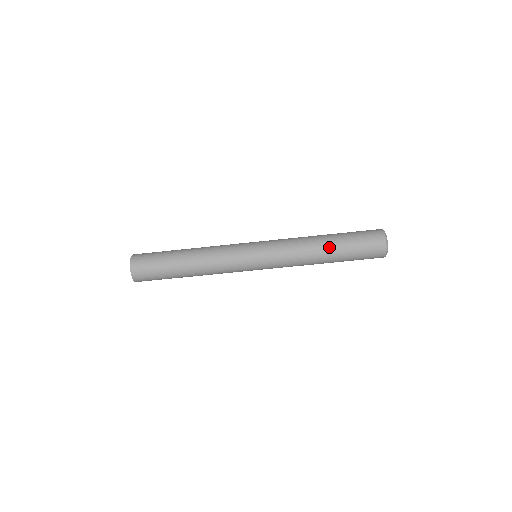
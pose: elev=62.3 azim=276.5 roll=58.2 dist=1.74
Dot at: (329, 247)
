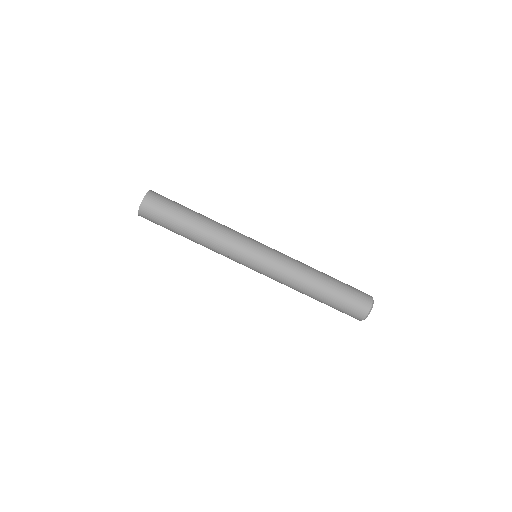
Dot at: (322, 287)
